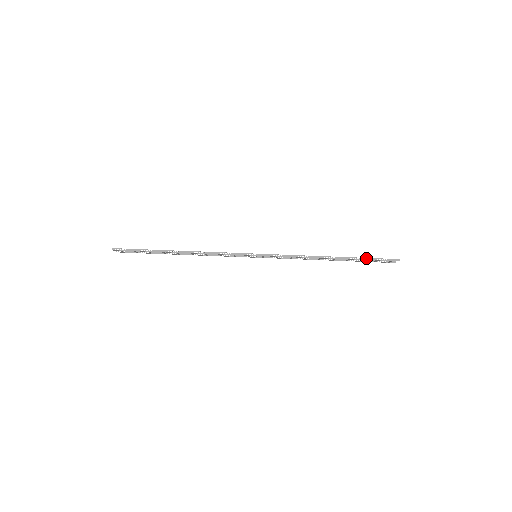
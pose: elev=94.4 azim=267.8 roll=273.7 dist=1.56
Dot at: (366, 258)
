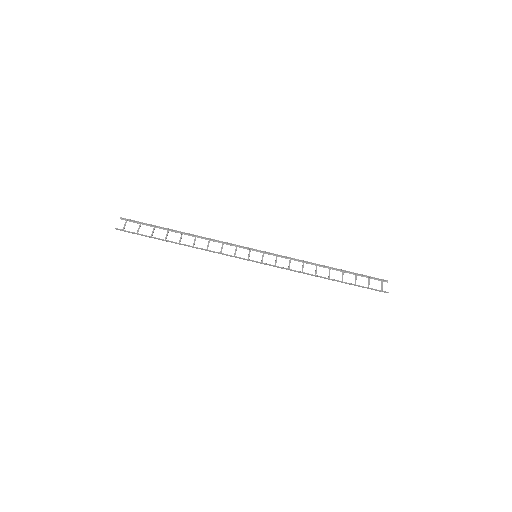
Dot at: (358, 286)
